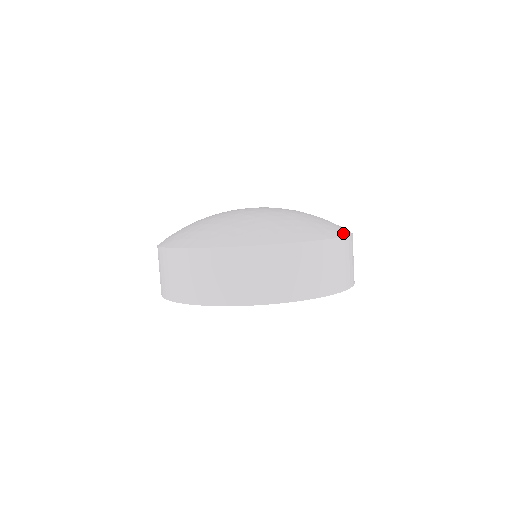
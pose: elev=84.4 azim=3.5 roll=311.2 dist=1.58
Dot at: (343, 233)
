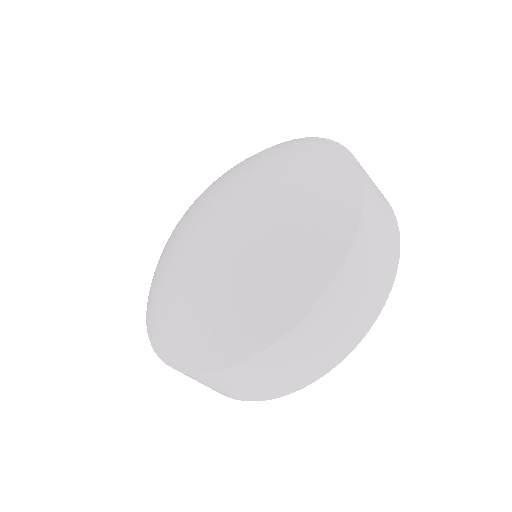
Dot at: (241, 353)
